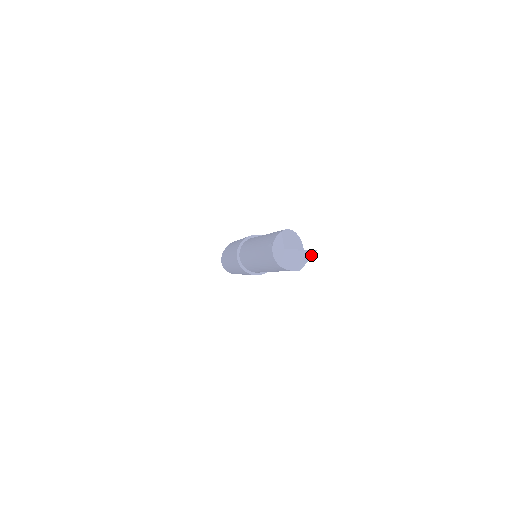
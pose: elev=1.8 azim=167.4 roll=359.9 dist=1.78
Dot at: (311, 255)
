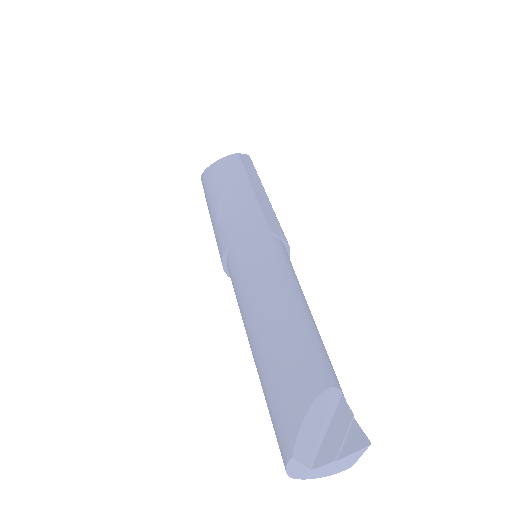
Dot at: (362, 452)
